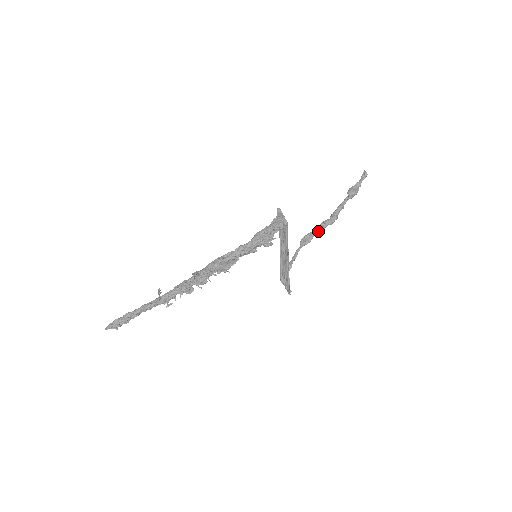
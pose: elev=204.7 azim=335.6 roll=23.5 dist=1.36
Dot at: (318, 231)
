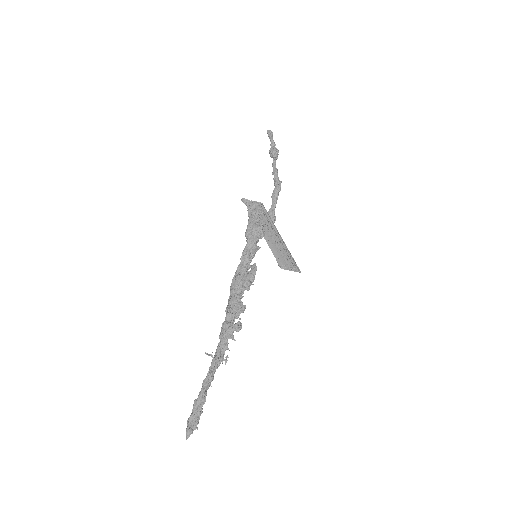
Dot at: (274, 204)
